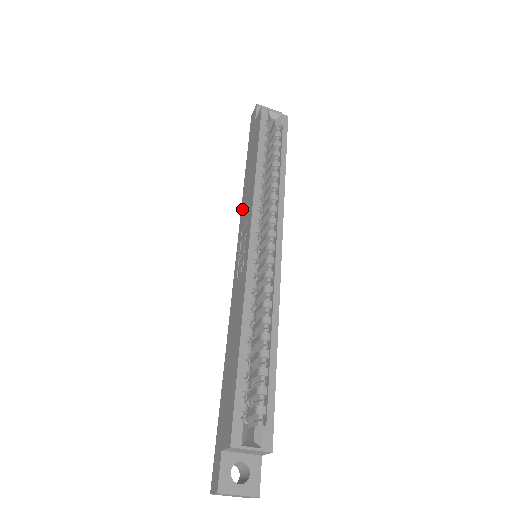
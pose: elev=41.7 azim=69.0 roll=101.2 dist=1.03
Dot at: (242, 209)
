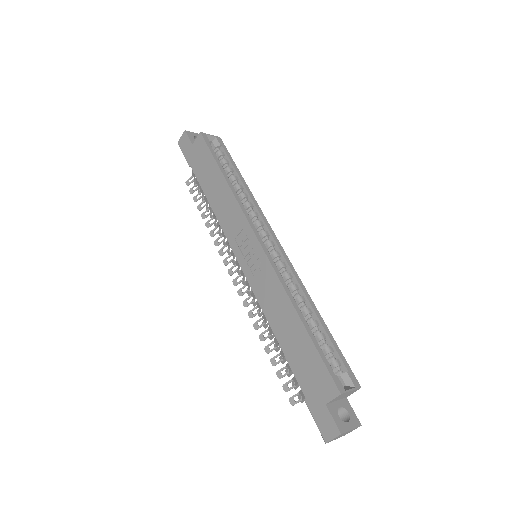
Dot at: (222, 222)
